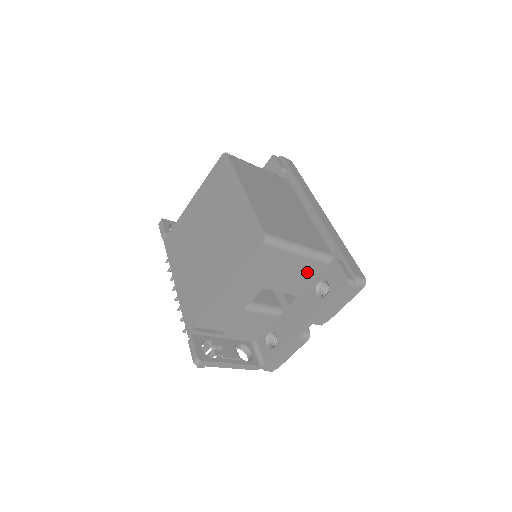
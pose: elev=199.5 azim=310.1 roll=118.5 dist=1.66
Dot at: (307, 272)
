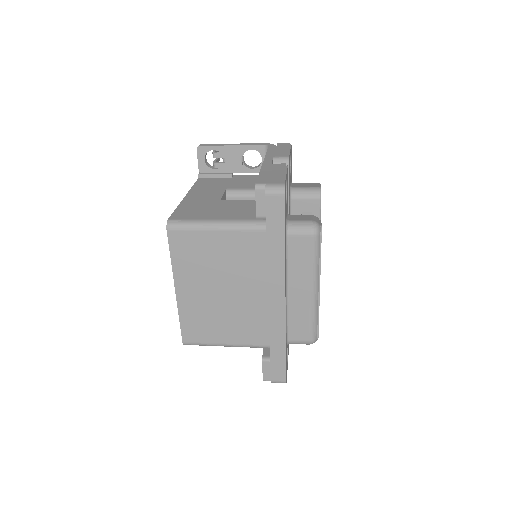
Dot at: occluded
